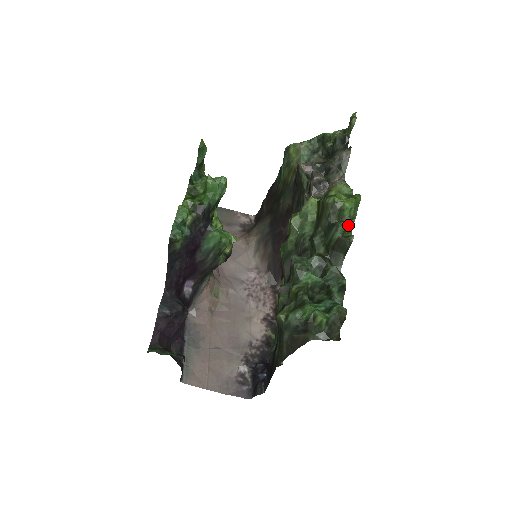
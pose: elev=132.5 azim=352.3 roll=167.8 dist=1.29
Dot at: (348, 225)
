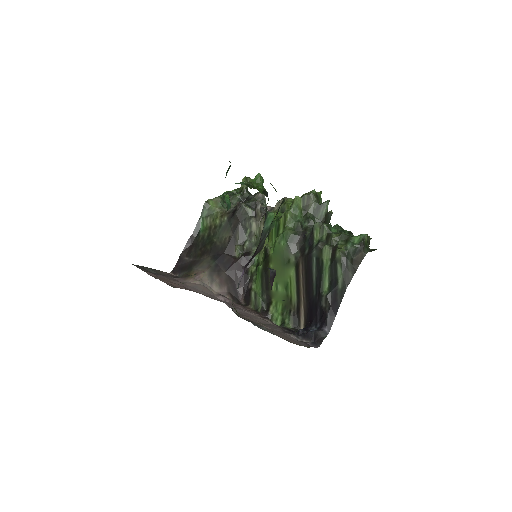
Dot at: occluded
